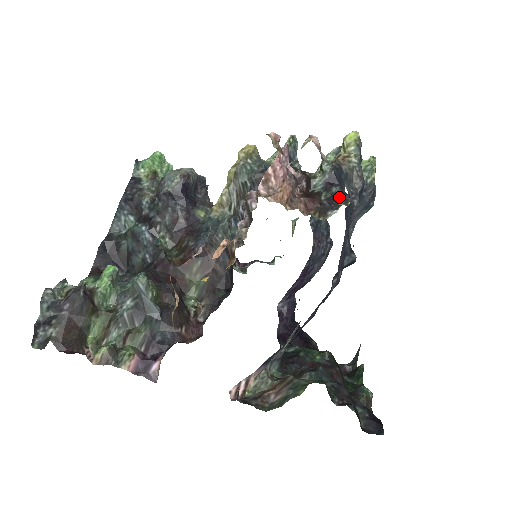
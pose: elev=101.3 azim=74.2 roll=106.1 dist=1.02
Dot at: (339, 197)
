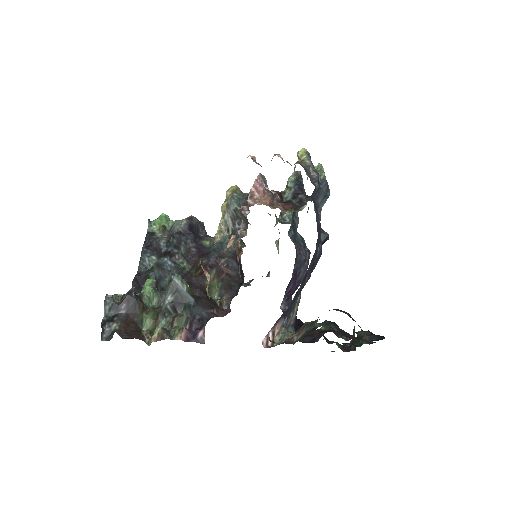
Dot at: (305, 199)
